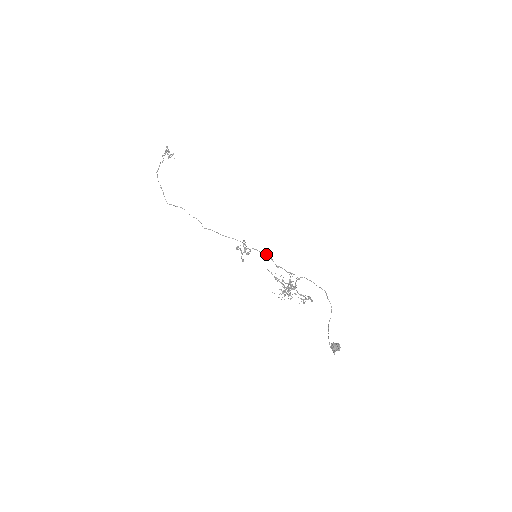
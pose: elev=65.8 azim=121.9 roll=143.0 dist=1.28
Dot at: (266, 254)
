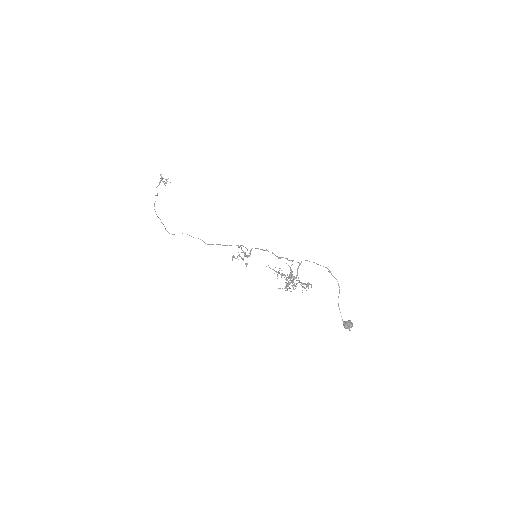
Dot at: (266, 249)
